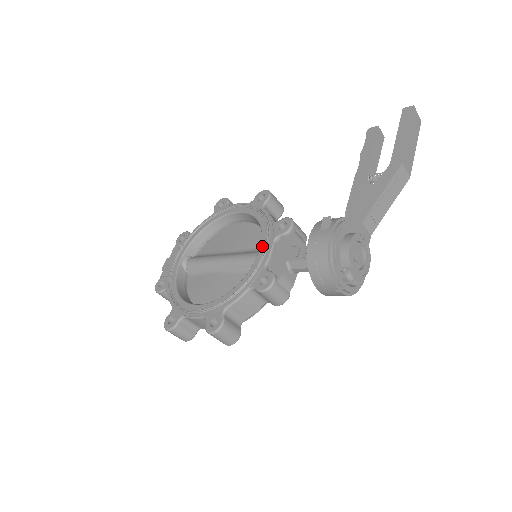
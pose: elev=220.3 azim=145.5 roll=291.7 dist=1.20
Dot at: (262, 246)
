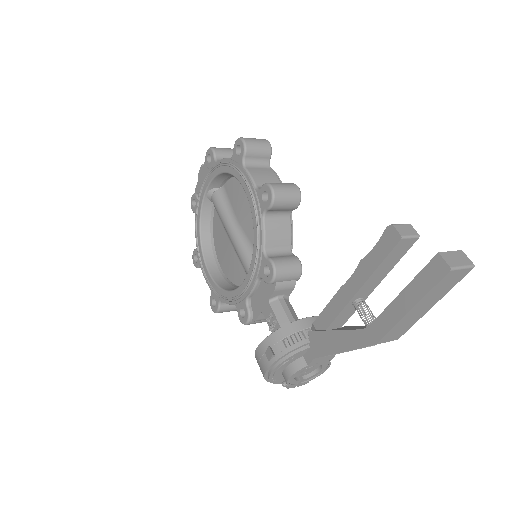
Dot at: (248, 275)
